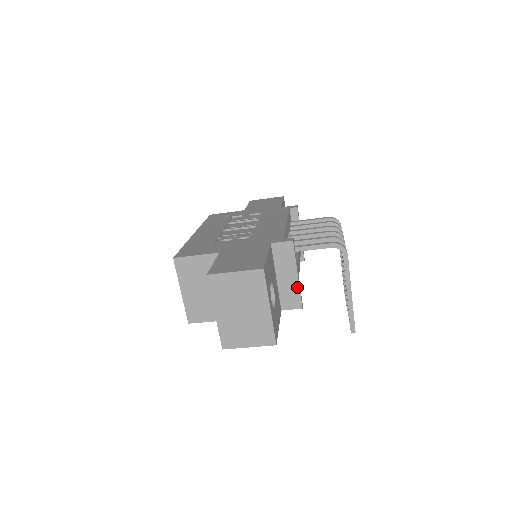
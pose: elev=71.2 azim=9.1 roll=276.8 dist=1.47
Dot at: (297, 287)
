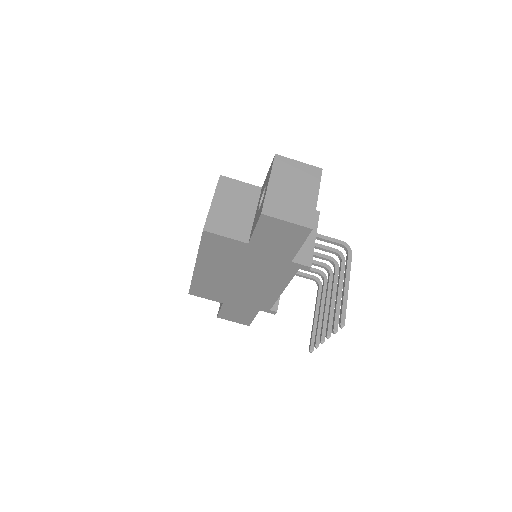
Dot at: (312, 247)
